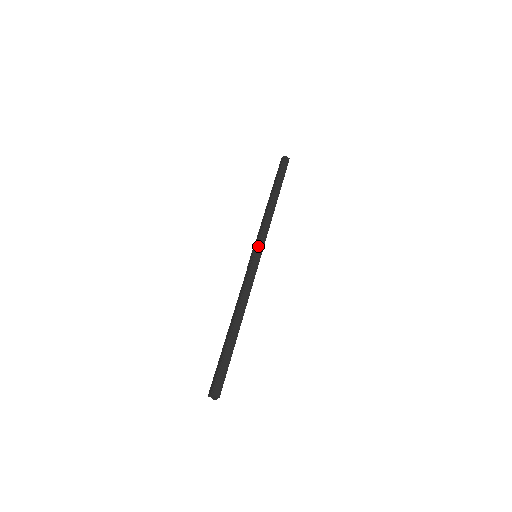
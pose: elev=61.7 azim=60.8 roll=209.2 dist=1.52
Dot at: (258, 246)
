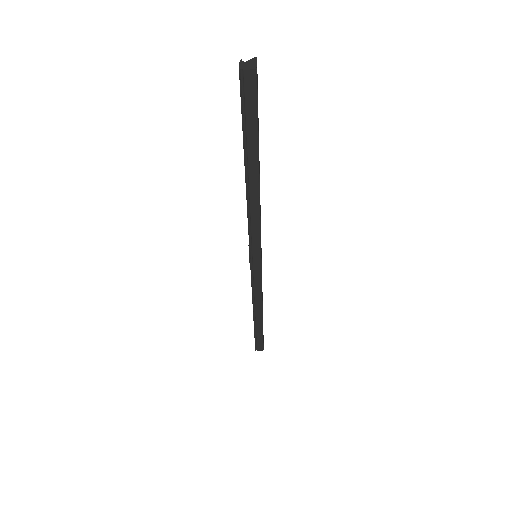
Dot at: (252, 253)
